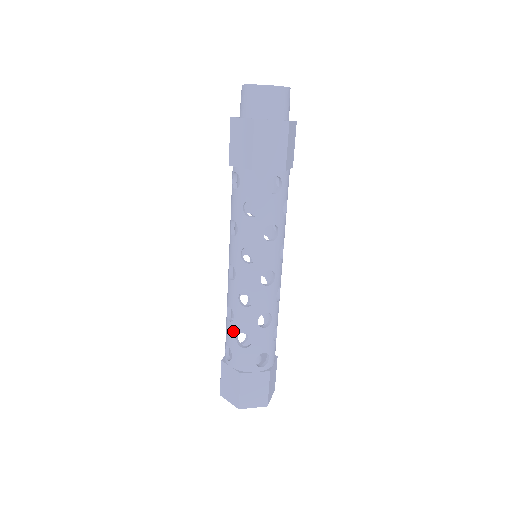
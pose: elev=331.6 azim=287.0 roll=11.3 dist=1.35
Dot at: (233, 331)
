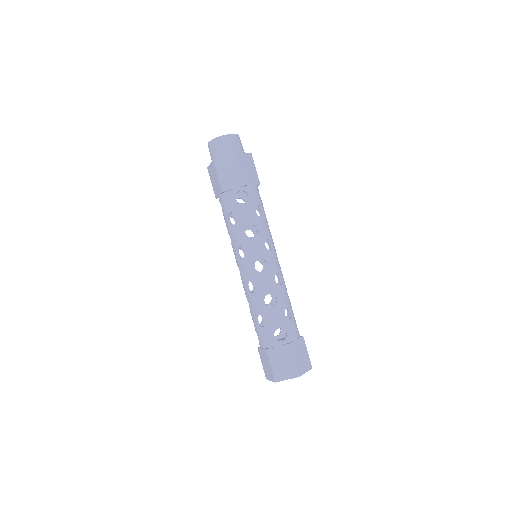
Dot at: (253, 317)
